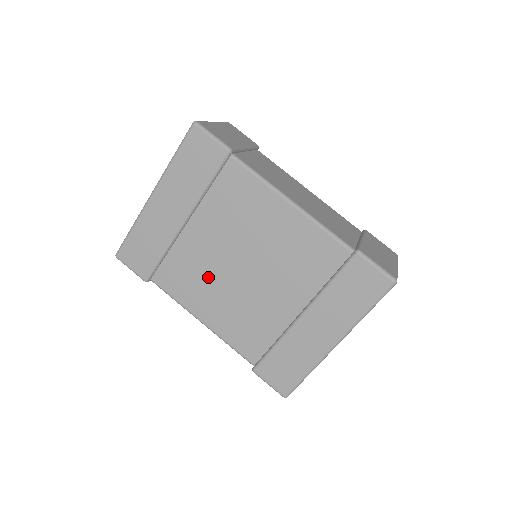
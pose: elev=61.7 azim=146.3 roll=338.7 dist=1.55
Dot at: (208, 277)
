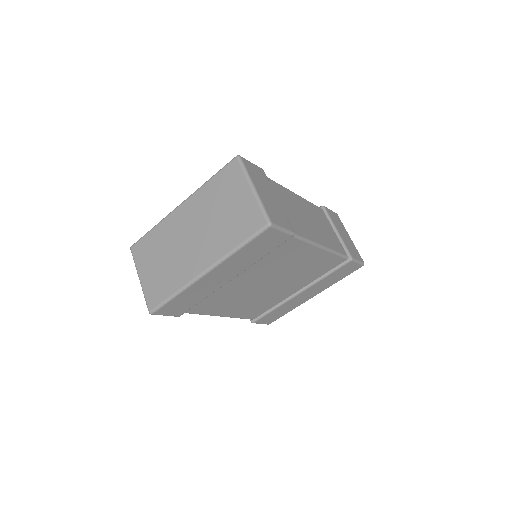
Dot at: (237, 297)
